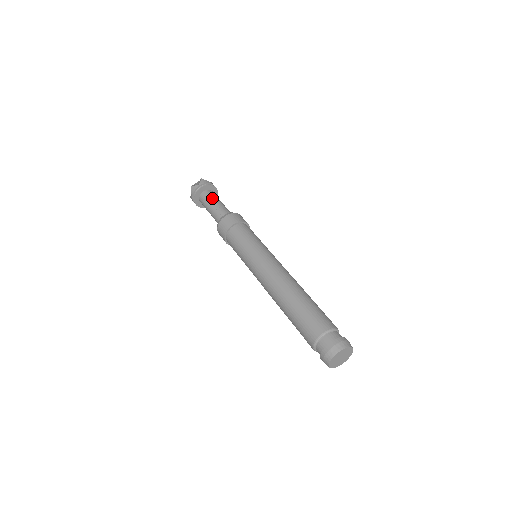
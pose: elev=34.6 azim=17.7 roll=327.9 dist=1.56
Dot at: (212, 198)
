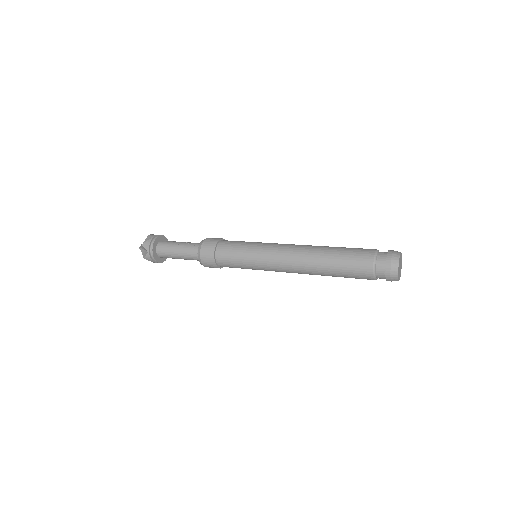
Dot at: (173, 242)
